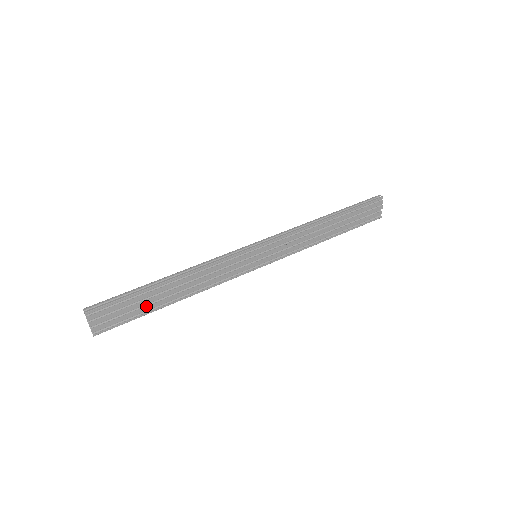
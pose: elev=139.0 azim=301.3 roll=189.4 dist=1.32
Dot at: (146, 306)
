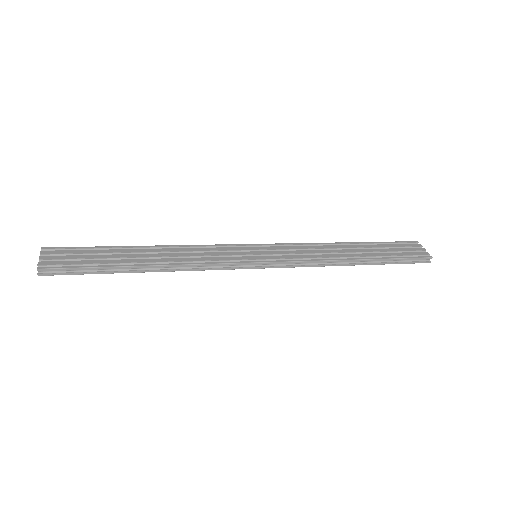
Dot at: (110, 260)
